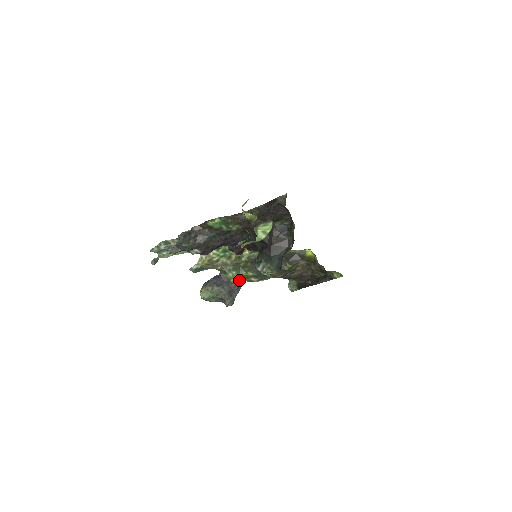
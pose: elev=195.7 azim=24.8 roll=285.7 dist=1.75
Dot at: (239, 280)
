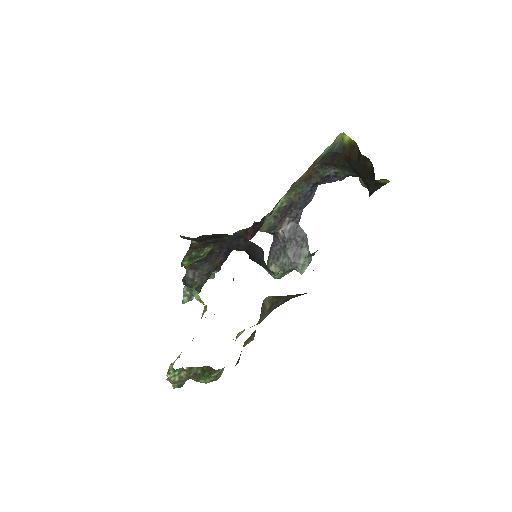
Dot at: (215, 379)
